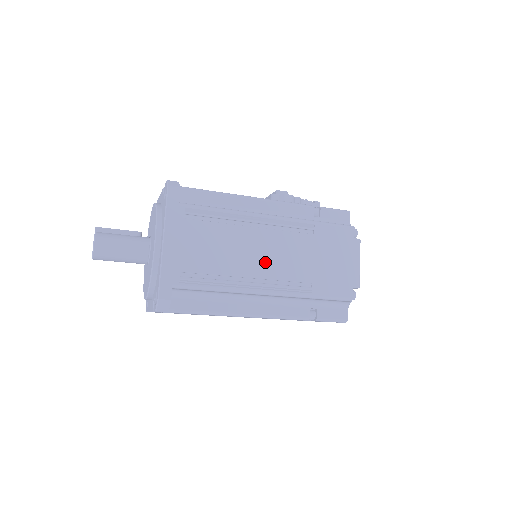
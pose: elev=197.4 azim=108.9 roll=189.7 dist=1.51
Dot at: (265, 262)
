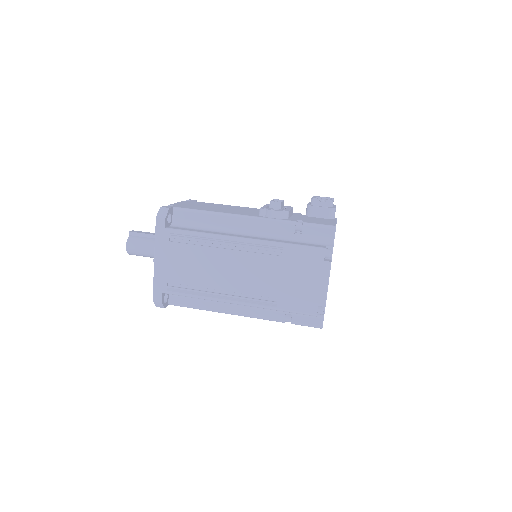
Dot at: (235, 279)
